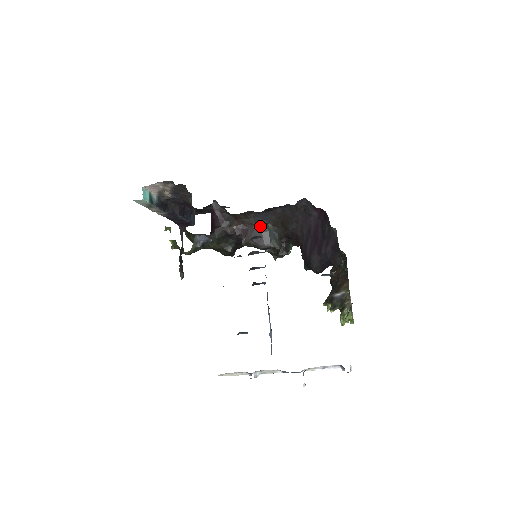
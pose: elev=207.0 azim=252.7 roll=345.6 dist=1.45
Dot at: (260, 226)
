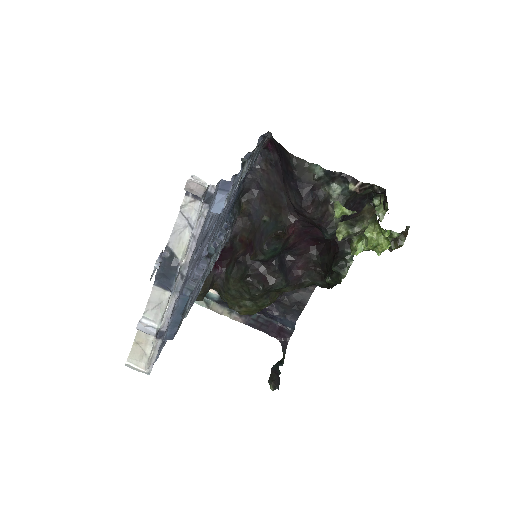
Dot at: (259, 228)
